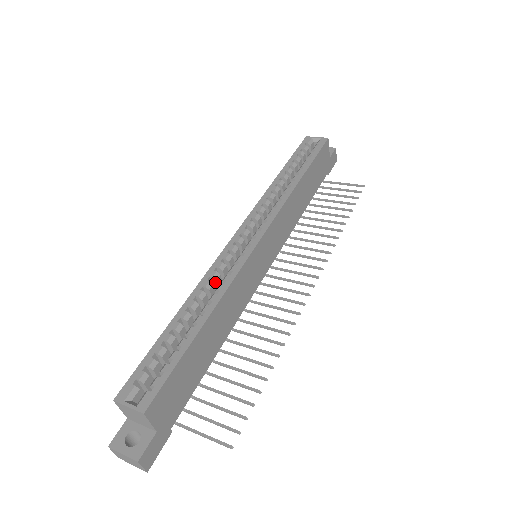
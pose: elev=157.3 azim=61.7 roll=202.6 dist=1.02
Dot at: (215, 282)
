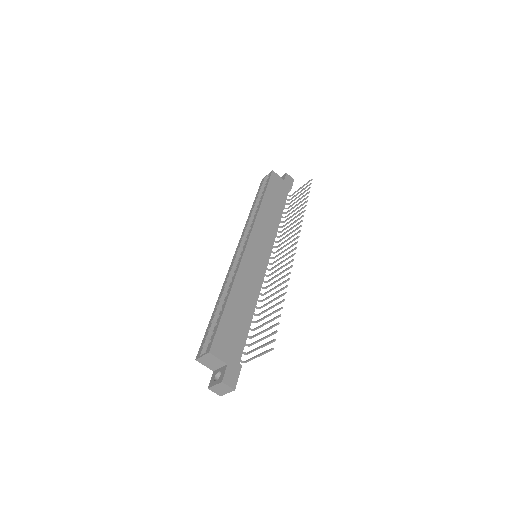
Dot at: occluded
